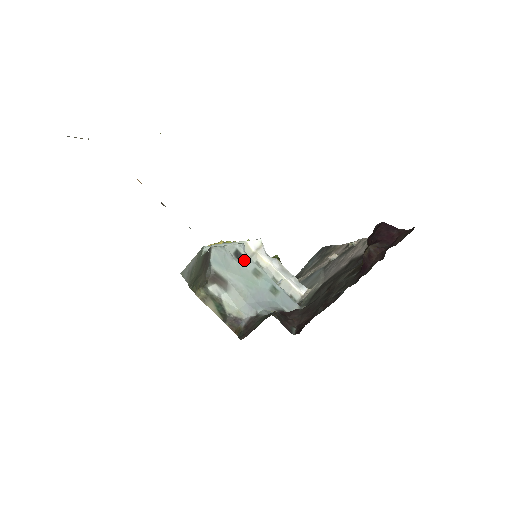
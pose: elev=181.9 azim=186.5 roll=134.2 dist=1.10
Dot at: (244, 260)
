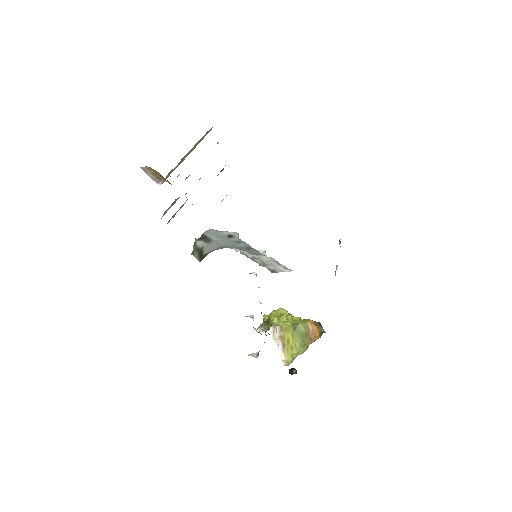
Dot at: (233, 238)
